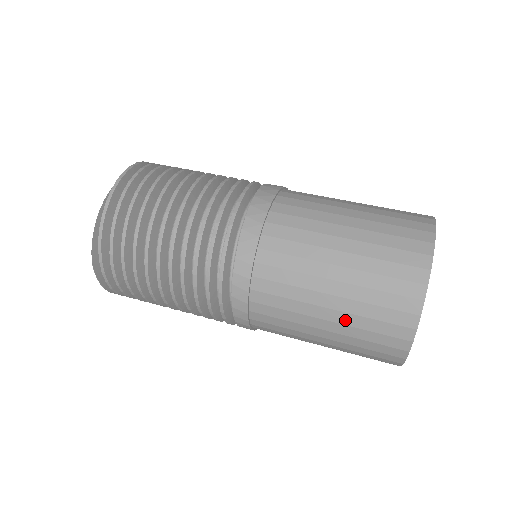
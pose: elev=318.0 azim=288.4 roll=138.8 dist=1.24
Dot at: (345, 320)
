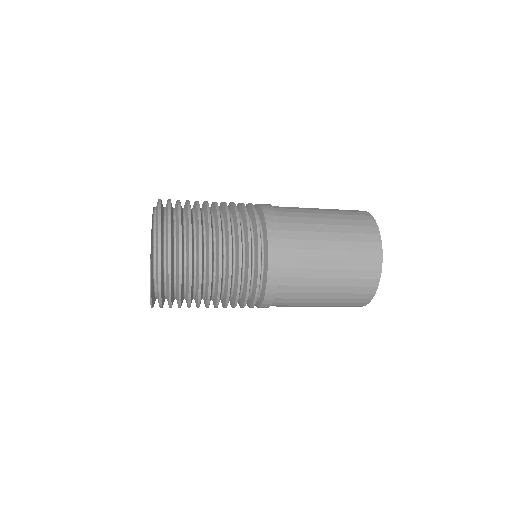
Dot at: (343, 256)
